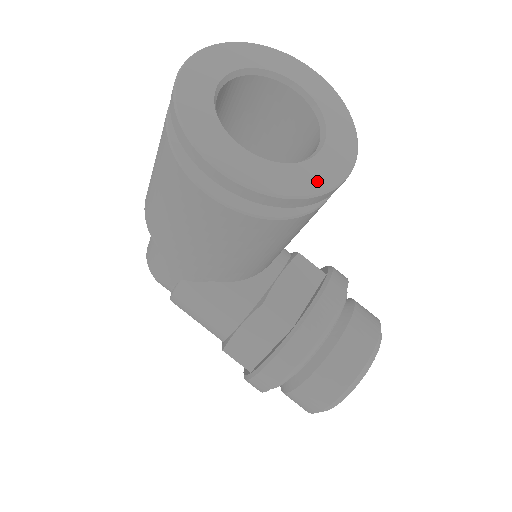
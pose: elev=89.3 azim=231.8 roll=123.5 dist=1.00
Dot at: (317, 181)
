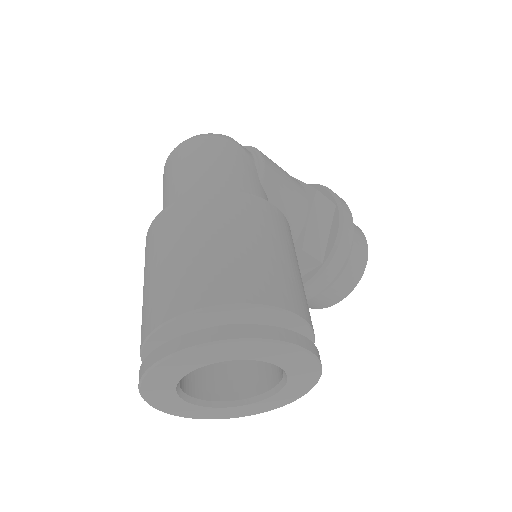
Dot at: (257, 410)
